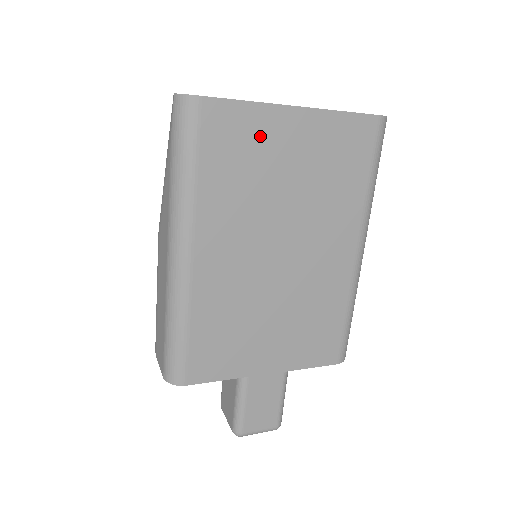
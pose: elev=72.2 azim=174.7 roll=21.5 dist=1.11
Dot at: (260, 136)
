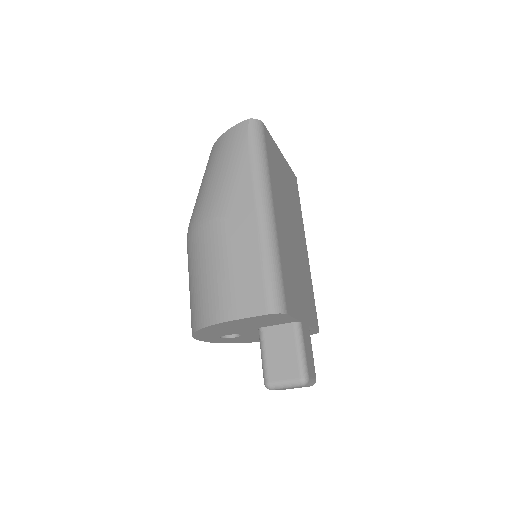
Dot at: (277, 159)
